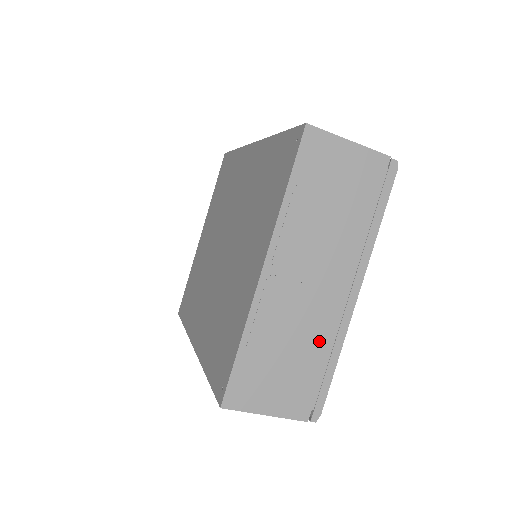
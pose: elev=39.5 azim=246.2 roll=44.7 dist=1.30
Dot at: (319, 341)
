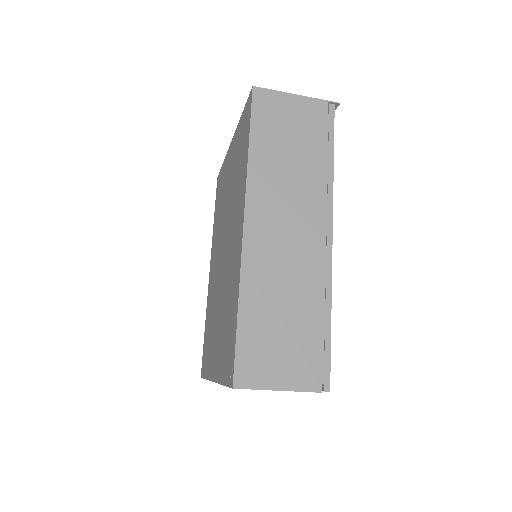
Dot at: occluded
